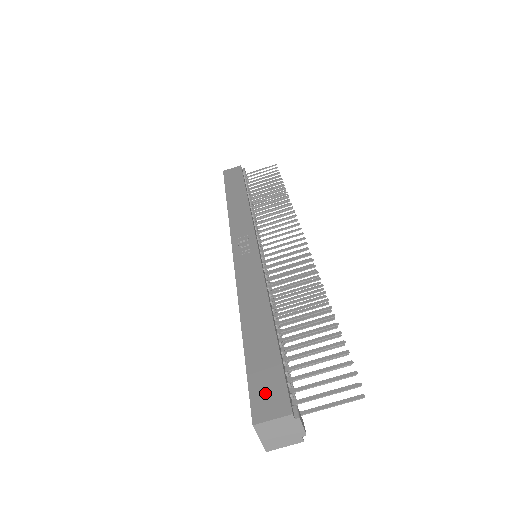
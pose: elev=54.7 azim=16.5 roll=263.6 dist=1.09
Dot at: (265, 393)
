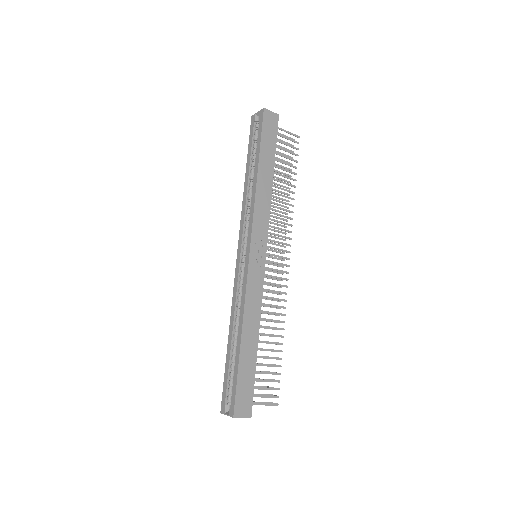
Dot at: (243, 400)
